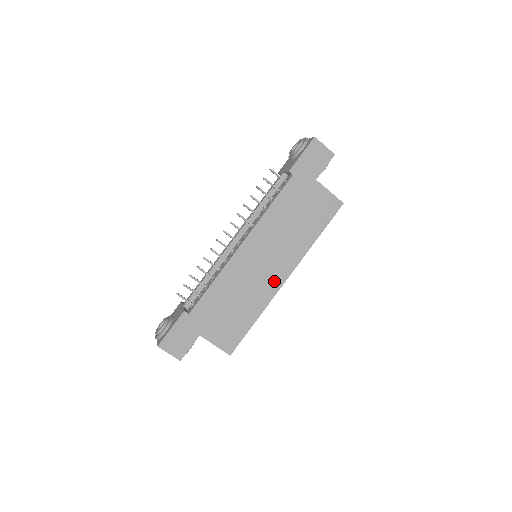
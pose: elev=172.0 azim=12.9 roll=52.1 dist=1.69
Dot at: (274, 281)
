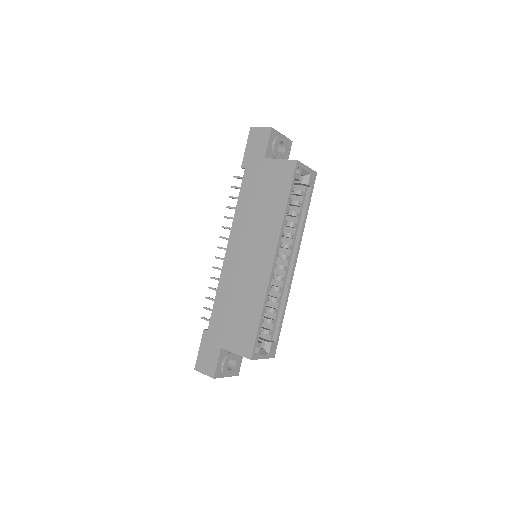
Dot at: (263, 268)
